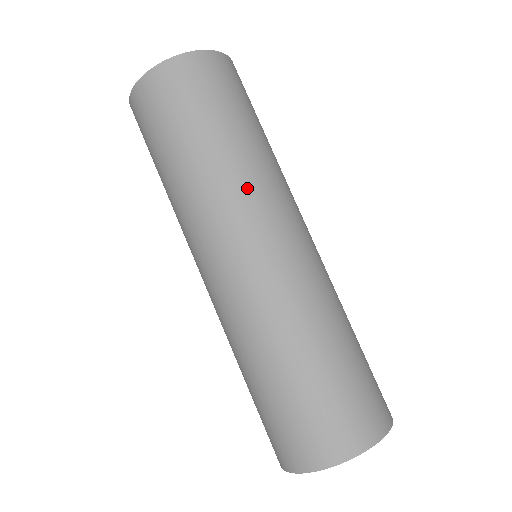
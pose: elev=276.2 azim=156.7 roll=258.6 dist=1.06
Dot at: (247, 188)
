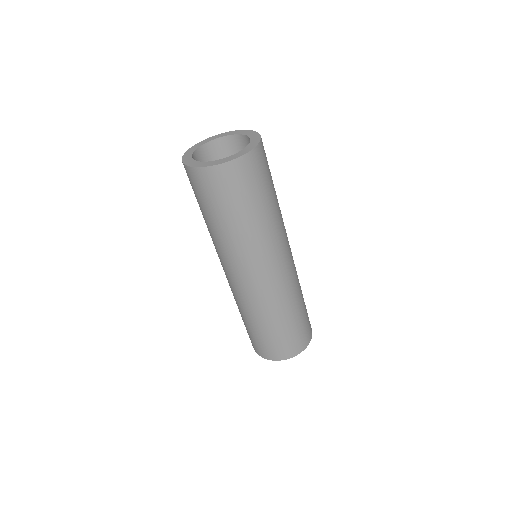
Dot at: (279, 233)
